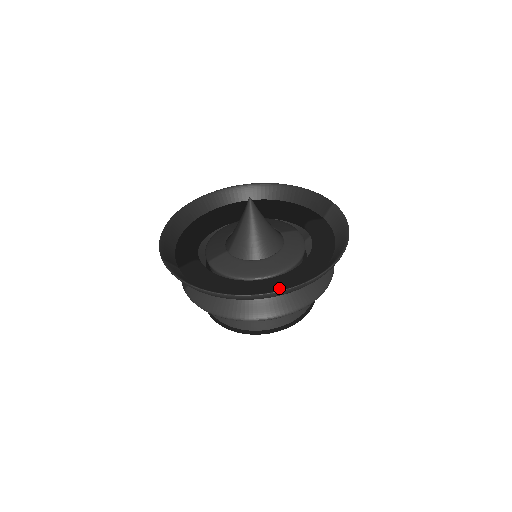
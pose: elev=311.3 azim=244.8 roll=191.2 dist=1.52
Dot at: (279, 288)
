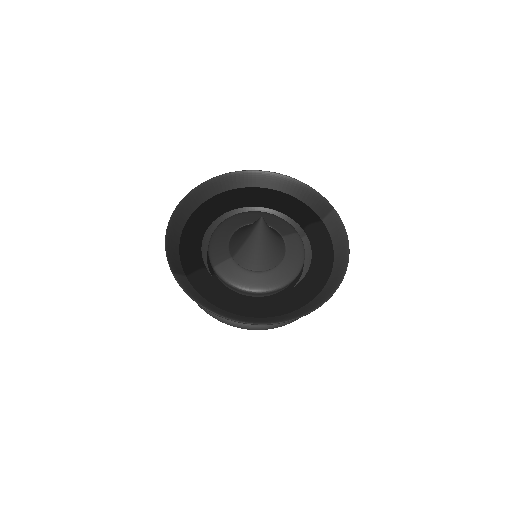
Dot at: (285, 309)
